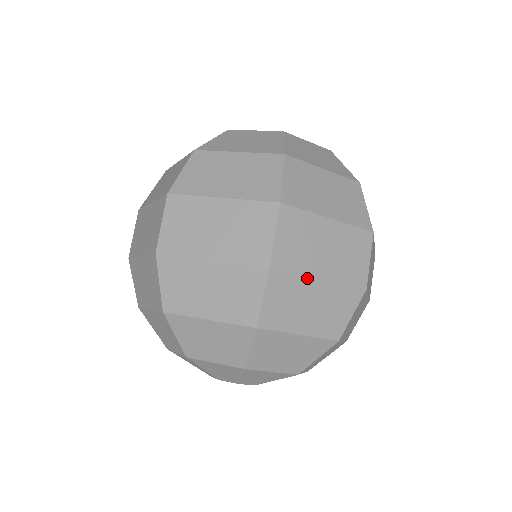
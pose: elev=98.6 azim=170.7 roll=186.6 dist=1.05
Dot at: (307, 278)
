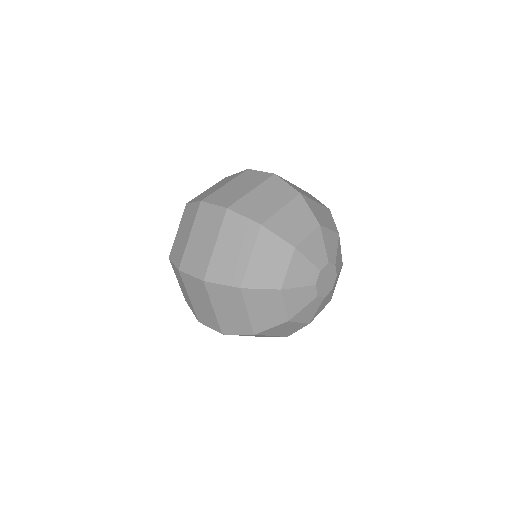
Dot at: (247, 196)
